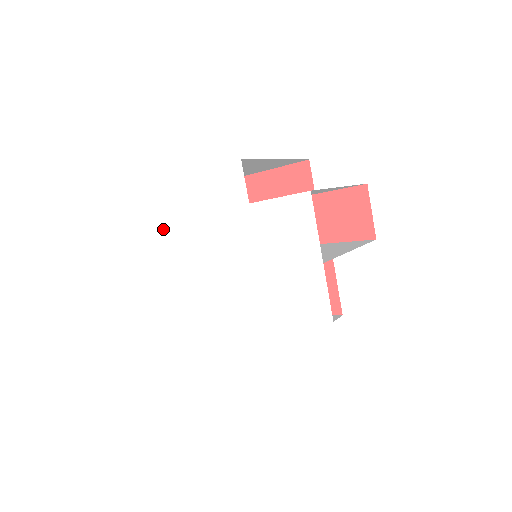
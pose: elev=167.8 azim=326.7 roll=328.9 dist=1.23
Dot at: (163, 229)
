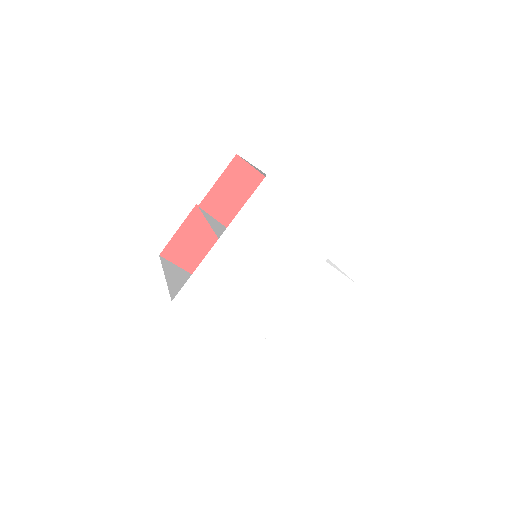
Dot at: (257, 219)
